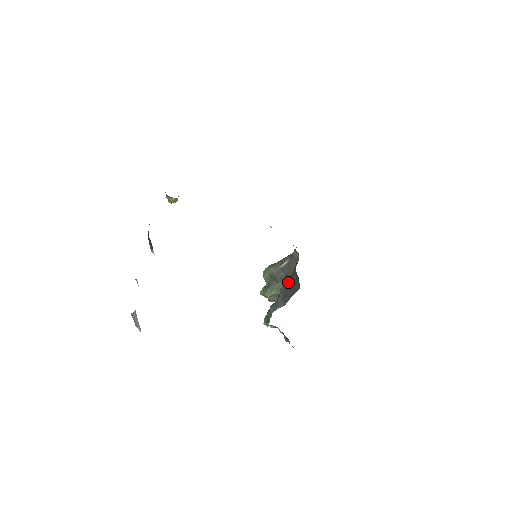
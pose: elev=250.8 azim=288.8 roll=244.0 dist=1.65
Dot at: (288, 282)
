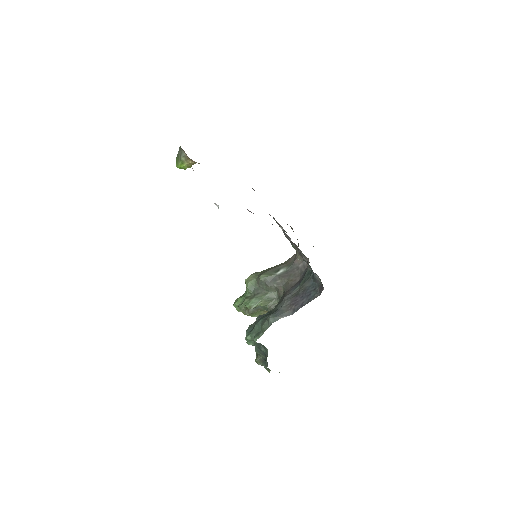
Dot at: (296, 289)
